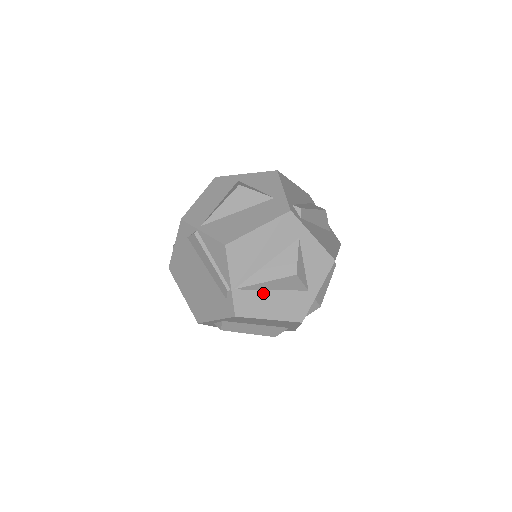
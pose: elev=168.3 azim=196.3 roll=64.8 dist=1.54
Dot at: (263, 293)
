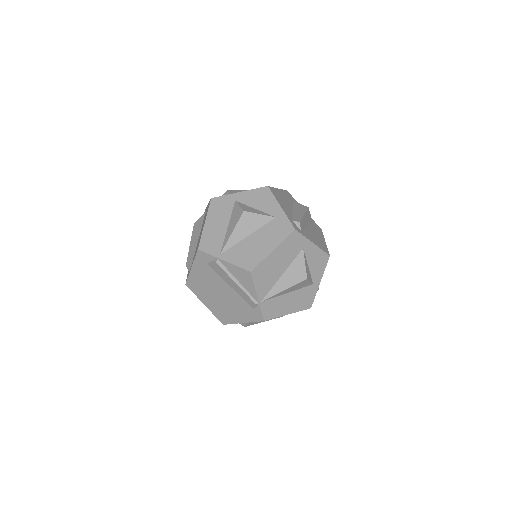
Dot at: (282, 297)
